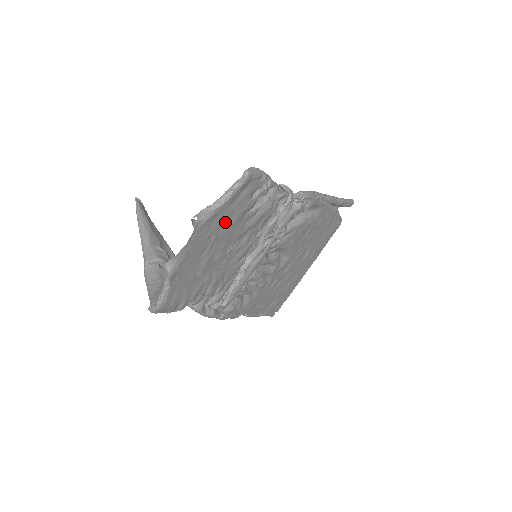
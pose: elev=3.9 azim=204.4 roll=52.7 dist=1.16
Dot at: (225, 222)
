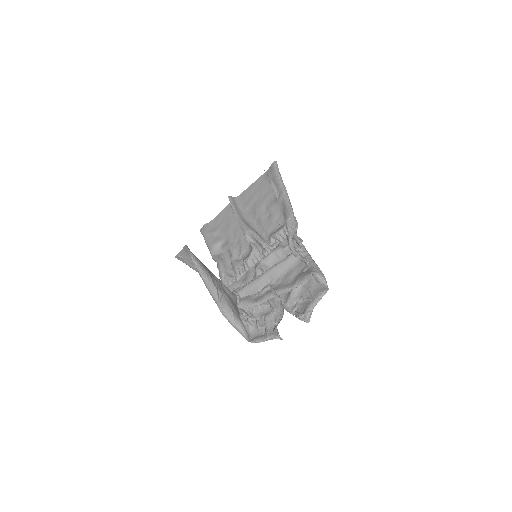
Dot at: (301, 302)
